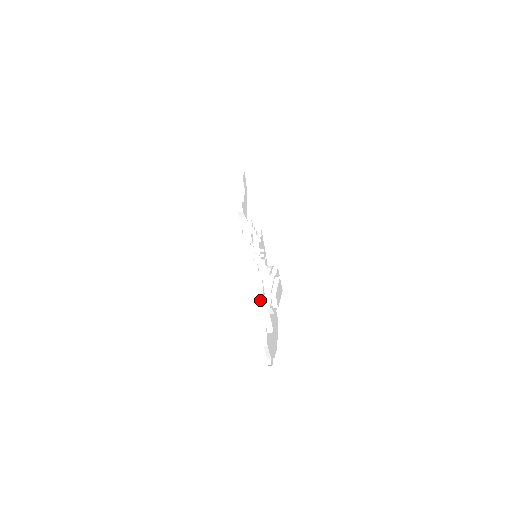
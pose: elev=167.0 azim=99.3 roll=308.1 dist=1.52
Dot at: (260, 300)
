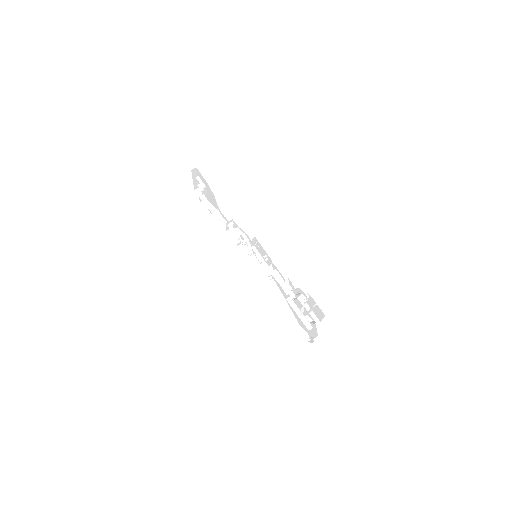
Dot at: (277, 292)
